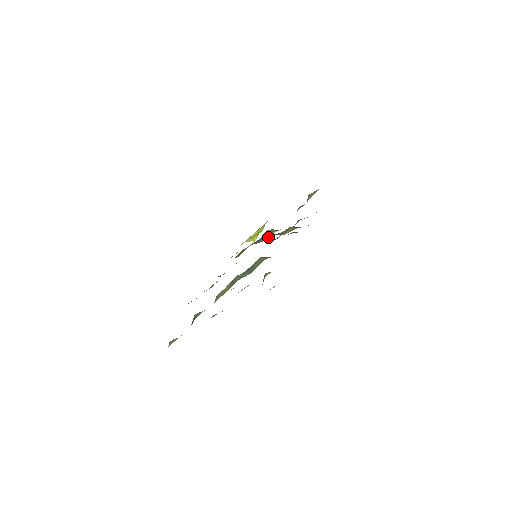
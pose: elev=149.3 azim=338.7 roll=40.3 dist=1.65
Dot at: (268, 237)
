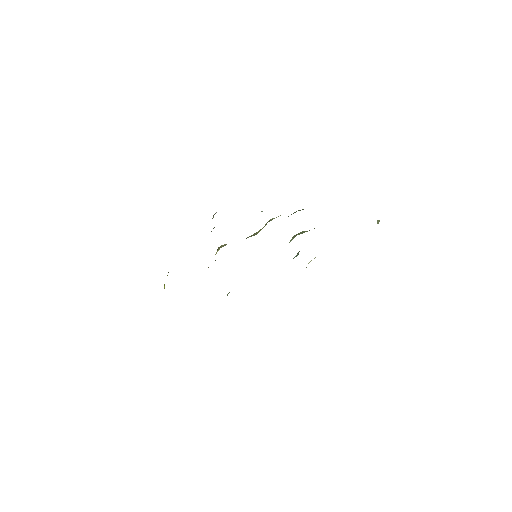
Dot at: occluded
